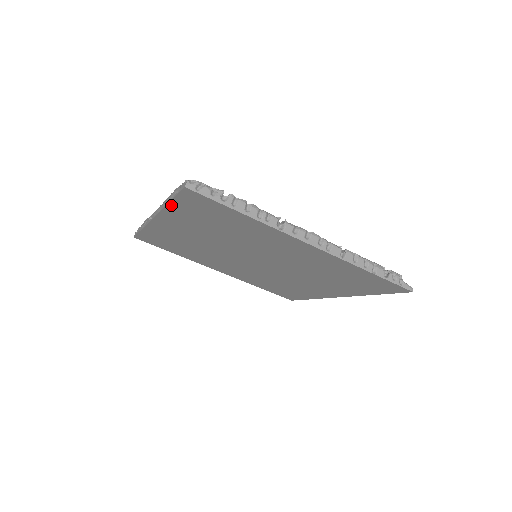
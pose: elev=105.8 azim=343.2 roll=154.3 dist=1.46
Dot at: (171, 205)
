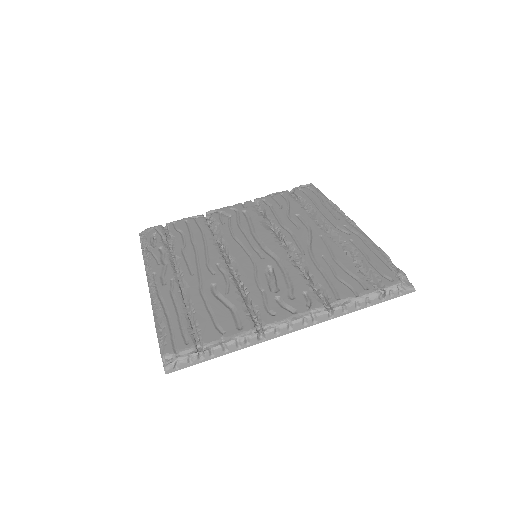
Dot at: occluded
